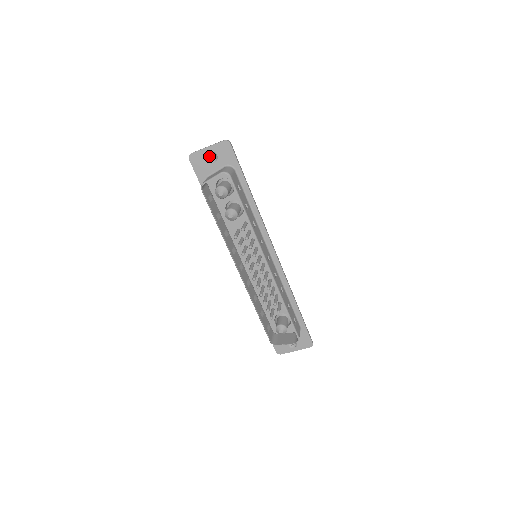
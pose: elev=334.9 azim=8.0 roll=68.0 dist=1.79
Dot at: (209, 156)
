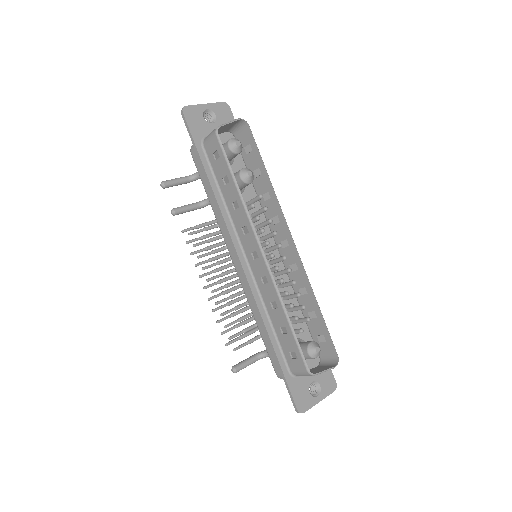
Dot at: occluded
